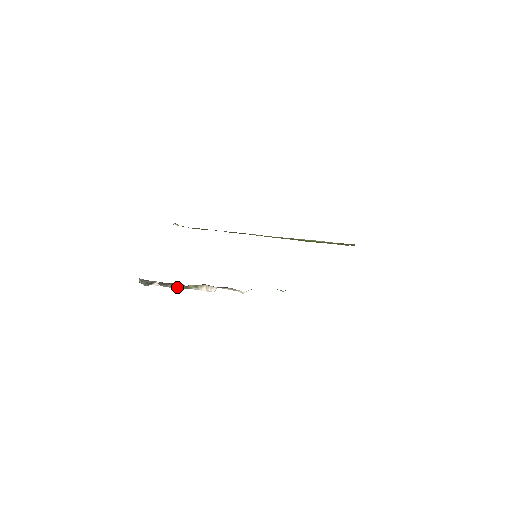
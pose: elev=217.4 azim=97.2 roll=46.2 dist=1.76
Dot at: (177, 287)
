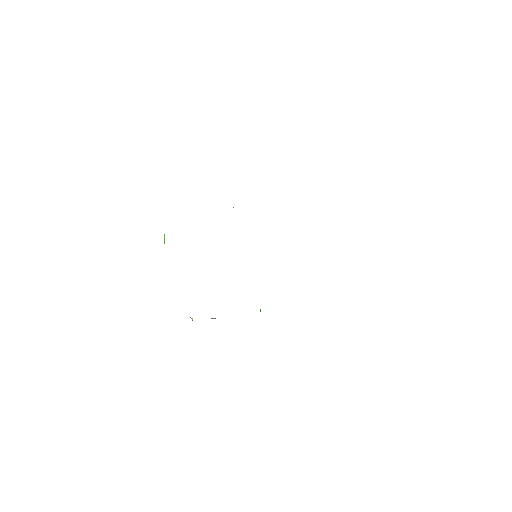
Dot at: occluded
